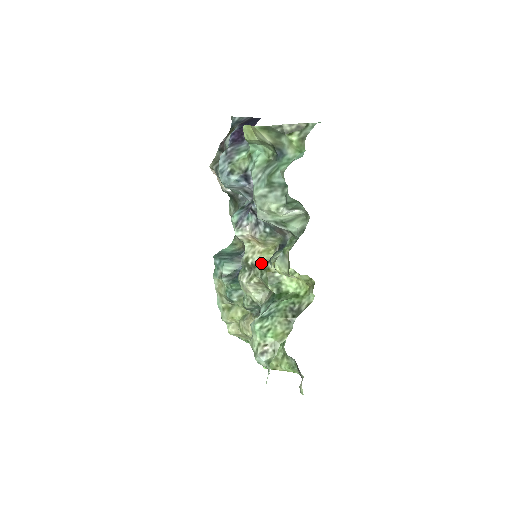
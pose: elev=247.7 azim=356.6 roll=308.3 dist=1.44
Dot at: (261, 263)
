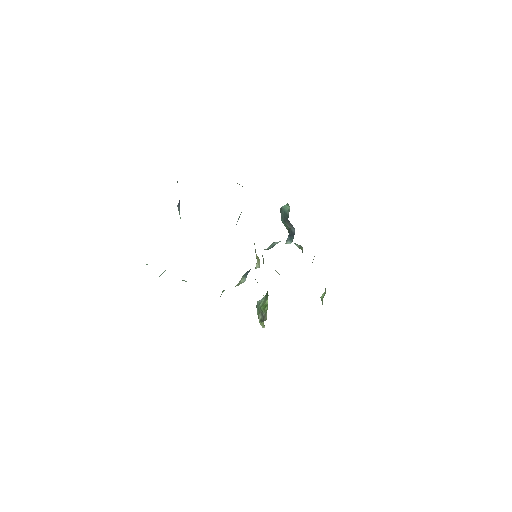
Dot at: (256, 265)
